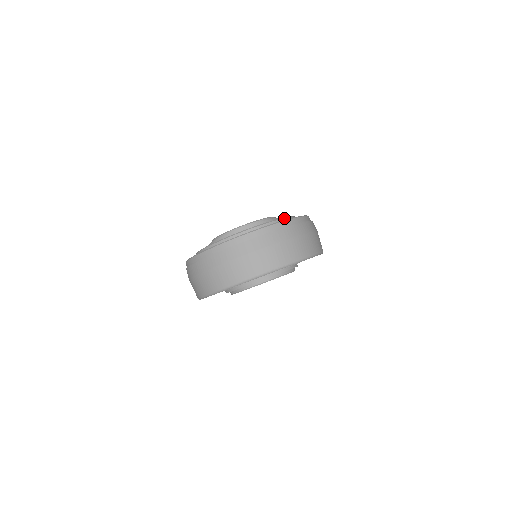
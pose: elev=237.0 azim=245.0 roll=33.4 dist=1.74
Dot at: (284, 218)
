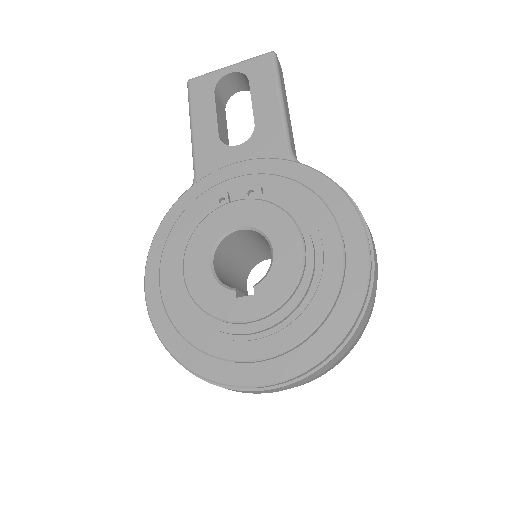
Dot at: (339, 292)
